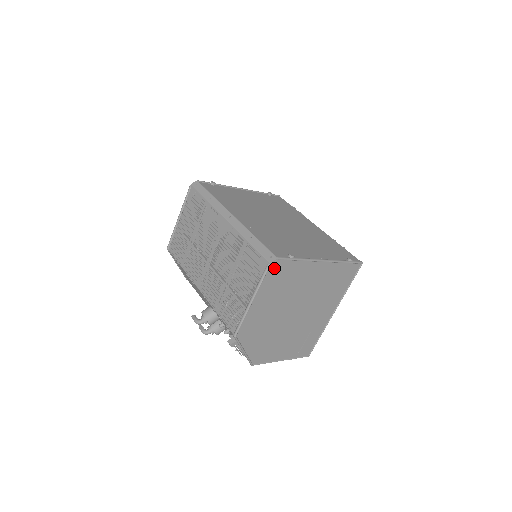
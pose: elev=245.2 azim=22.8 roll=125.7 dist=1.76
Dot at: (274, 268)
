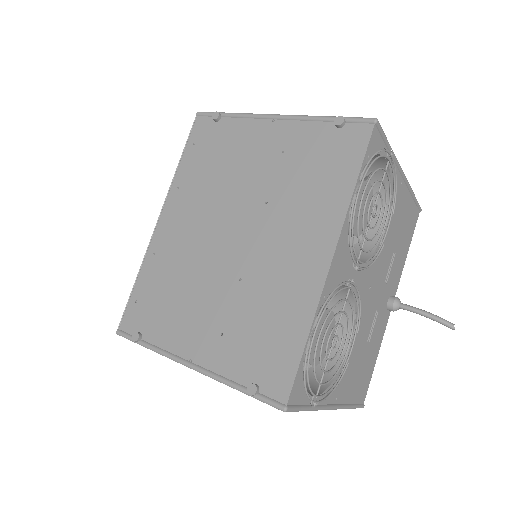
Dot at: occluded
